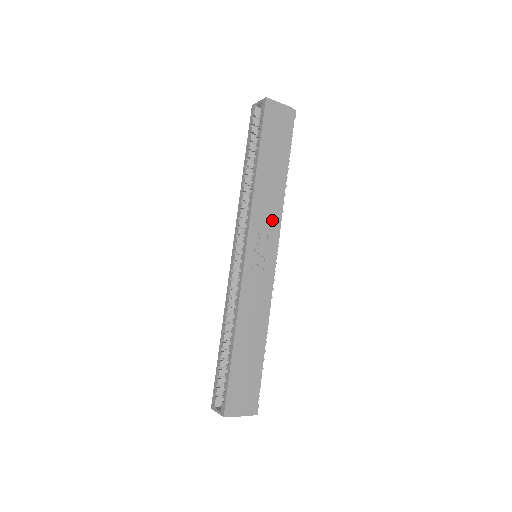
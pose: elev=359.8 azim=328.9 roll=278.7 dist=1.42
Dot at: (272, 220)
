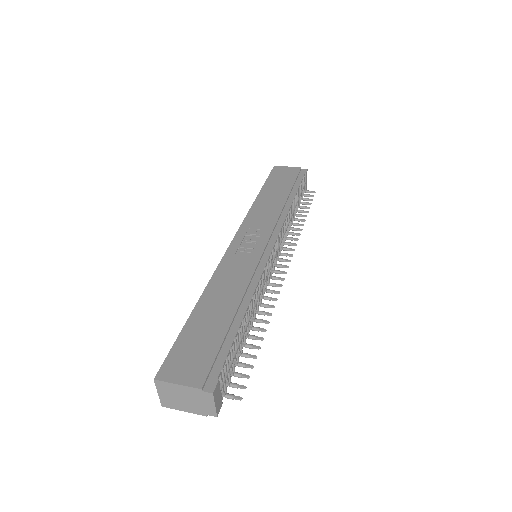
Dot at: (270, 221)
